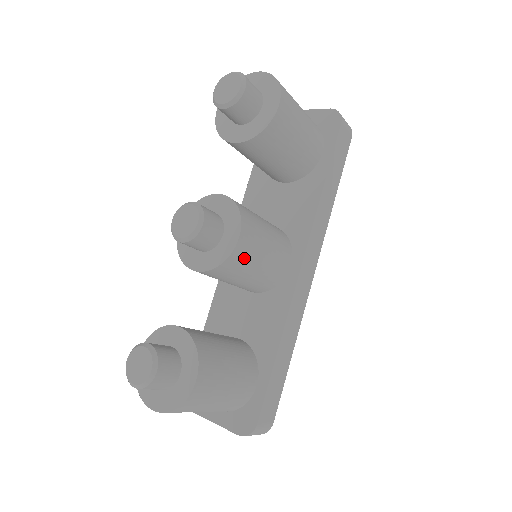
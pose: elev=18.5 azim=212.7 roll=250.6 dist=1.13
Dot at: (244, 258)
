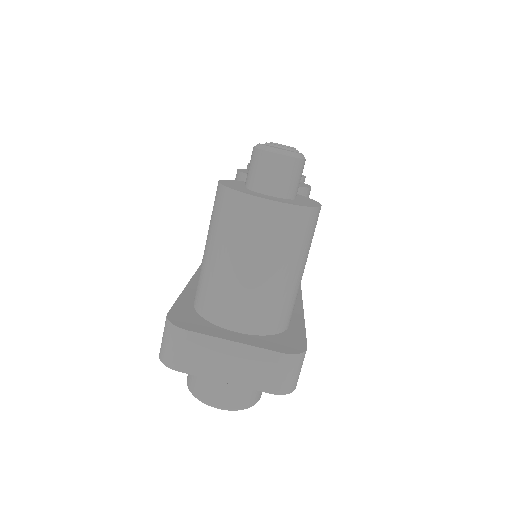
Dot at: occluded
